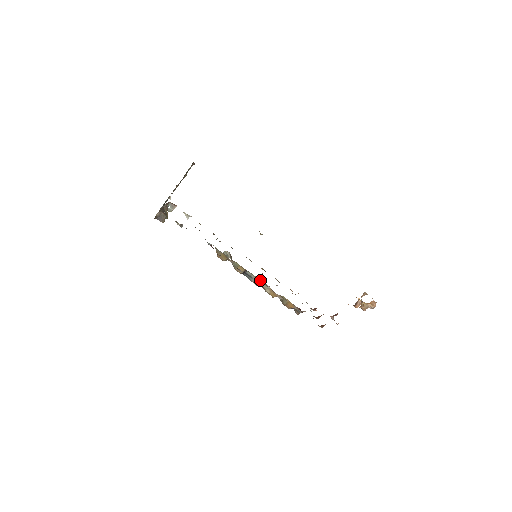
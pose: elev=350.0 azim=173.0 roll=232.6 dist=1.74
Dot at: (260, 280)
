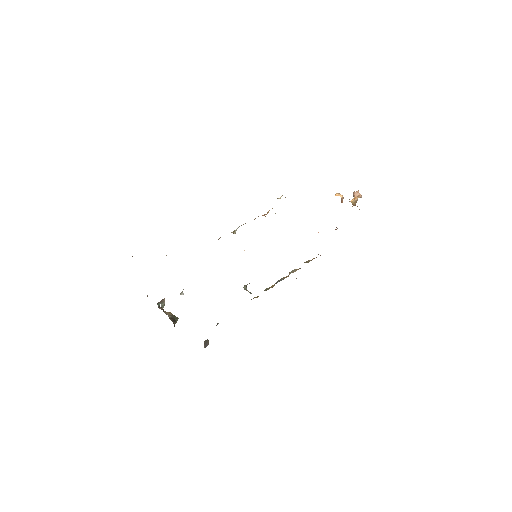
Dot at: (288, 275)
